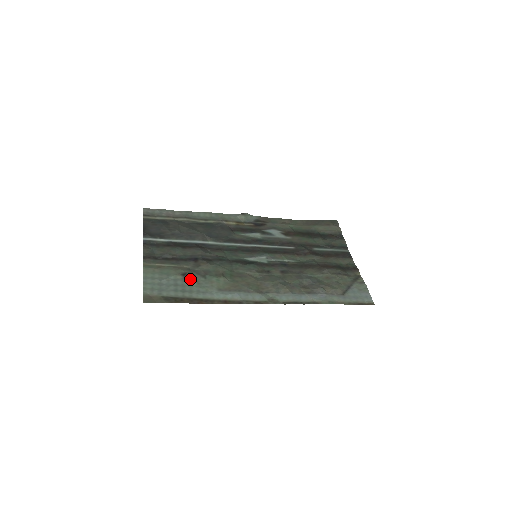
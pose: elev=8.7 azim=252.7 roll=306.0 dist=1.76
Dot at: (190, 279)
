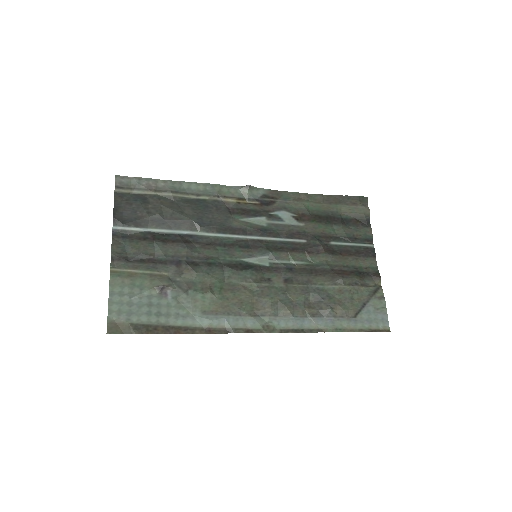
Dot at: (168, 295)
